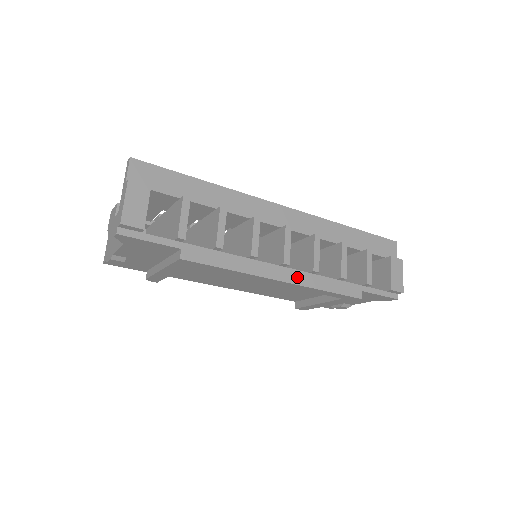
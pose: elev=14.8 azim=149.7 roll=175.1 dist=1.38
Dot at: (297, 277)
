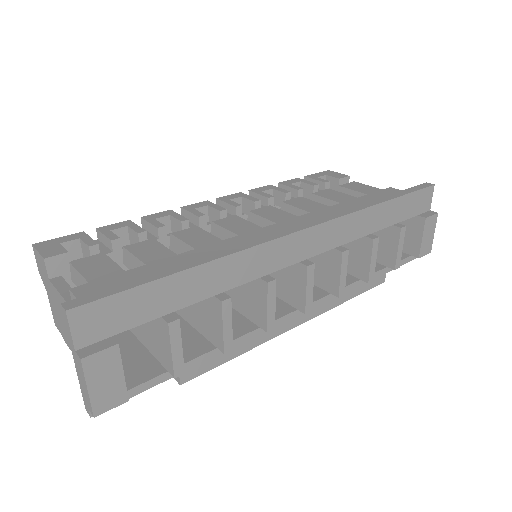
Dot at: (318, 308)
